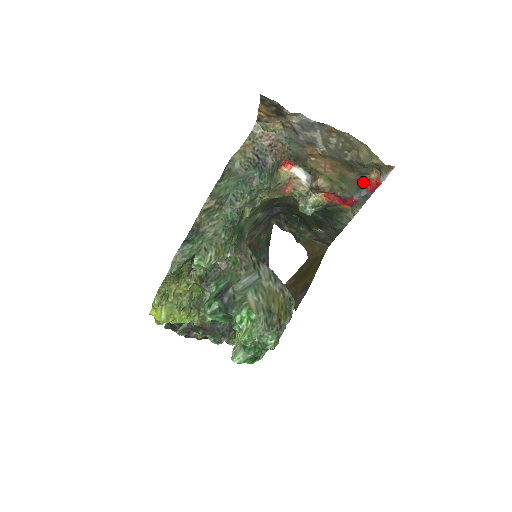
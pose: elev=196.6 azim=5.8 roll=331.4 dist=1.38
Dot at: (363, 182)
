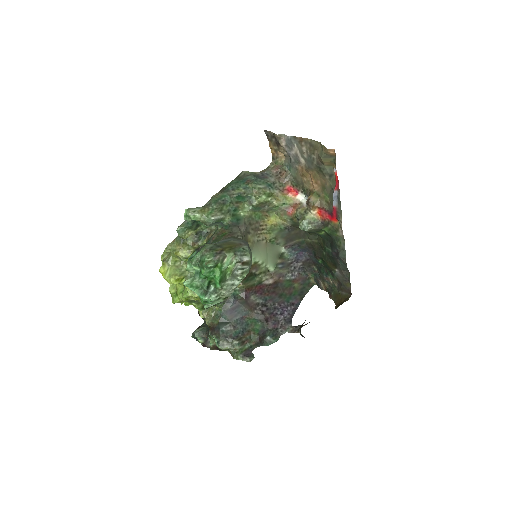
Dot at: (334, 185)
